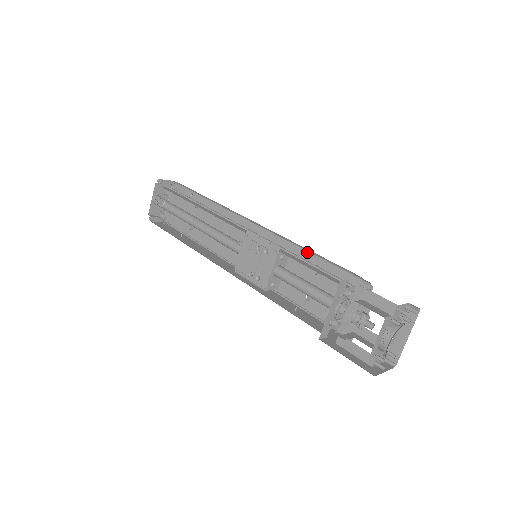
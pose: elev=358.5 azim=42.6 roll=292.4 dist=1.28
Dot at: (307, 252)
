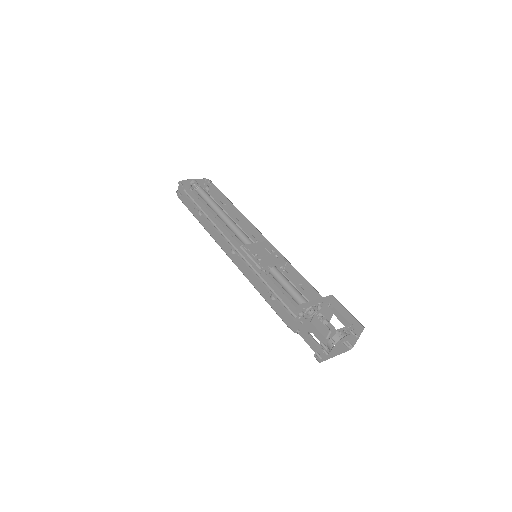
Dot at: occluded
